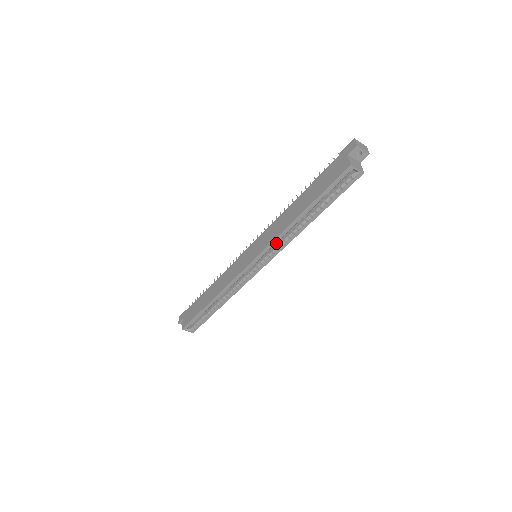
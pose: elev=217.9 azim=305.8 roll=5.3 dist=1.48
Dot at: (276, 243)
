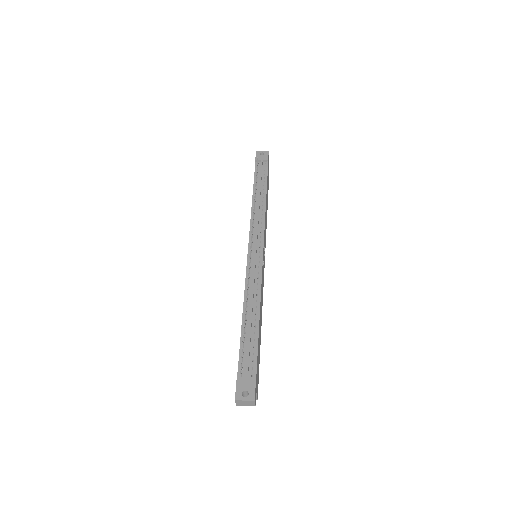
Dot at: occluded
